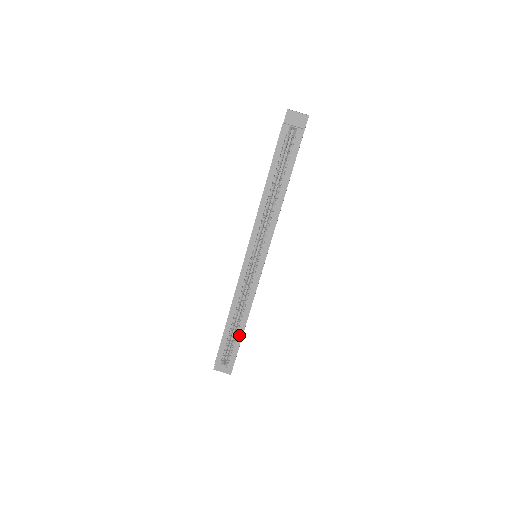
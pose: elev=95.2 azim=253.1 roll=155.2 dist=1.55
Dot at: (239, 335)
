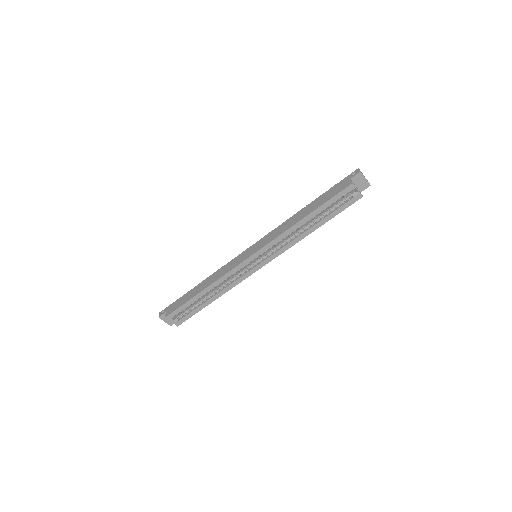
Dot at: (203, 305)
